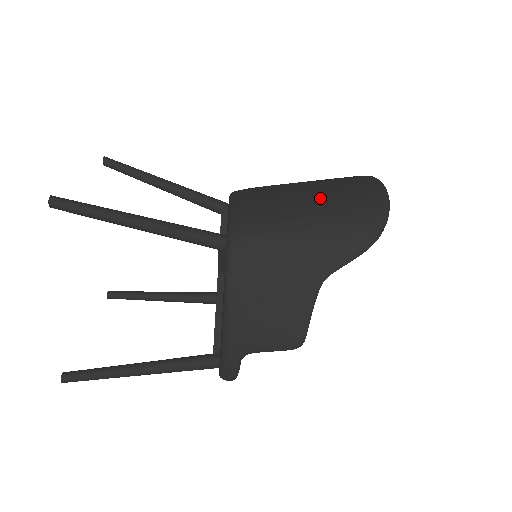
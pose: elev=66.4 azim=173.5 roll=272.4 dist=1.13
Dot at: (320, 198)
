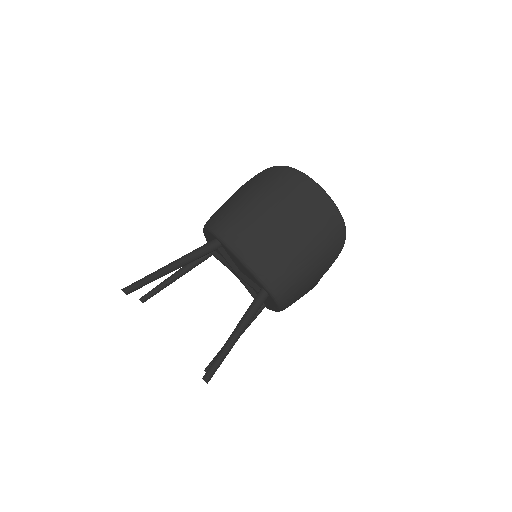
Dot at: (304, 238)
